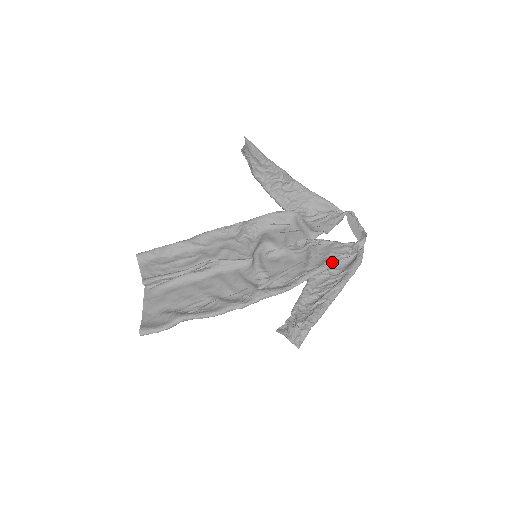
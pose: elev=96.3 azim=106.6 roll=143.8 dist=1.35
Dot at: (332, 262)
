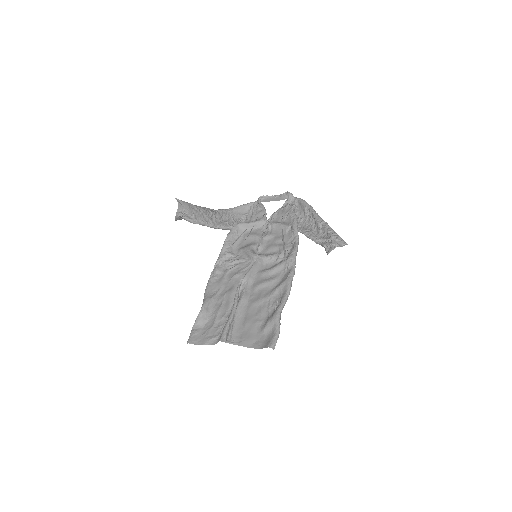
Dot at: (294, 213)
